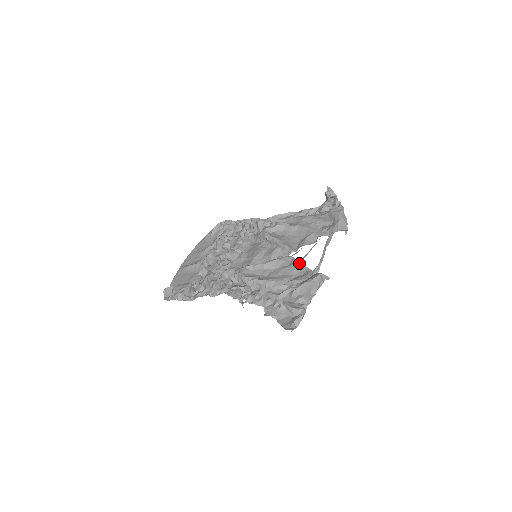
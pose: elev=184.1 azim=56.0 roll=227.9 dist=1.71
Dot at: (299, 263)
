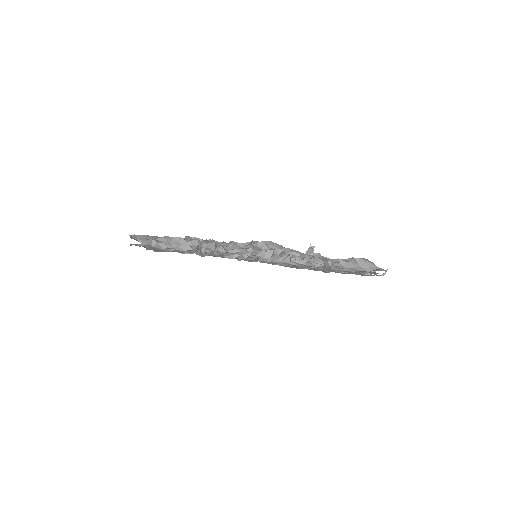
Dot at: occluded
